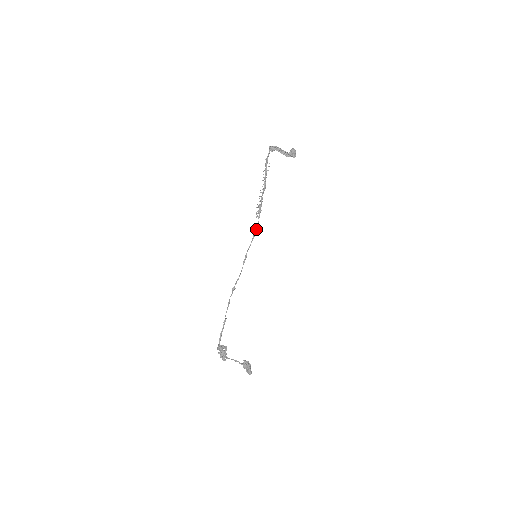
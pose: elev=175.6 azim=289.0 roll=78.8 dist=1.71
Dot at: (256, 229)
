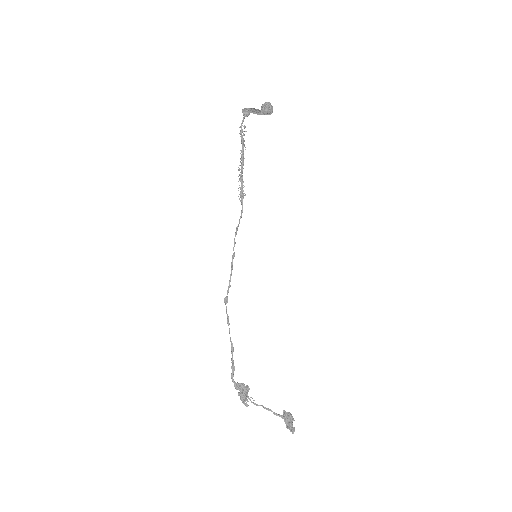
Dot at: occluded
